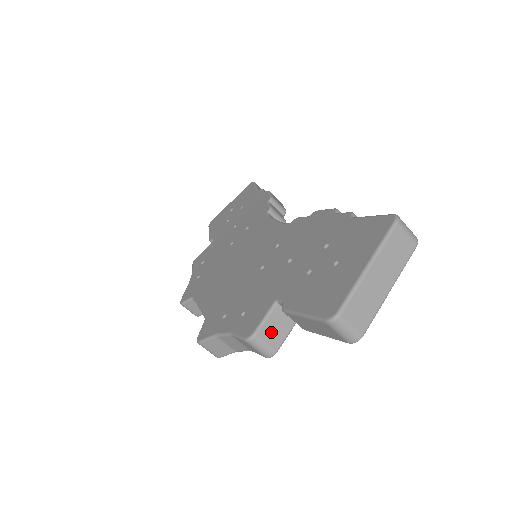
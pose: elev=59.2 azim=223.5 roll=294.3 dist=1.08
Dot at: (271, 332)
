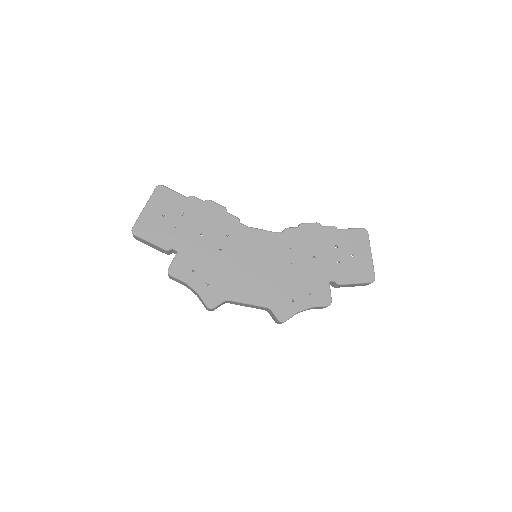
Dot at: occluded
